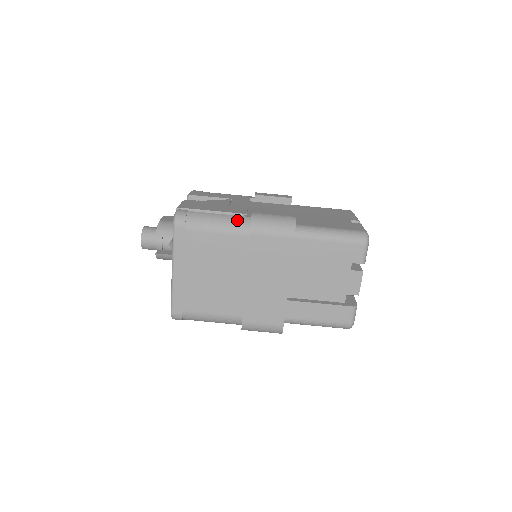
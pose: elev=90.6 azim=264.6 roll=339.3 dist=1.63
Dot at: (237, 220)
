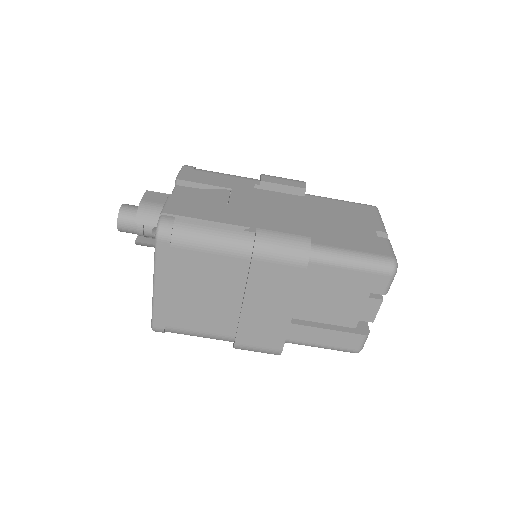
Dot at: (237, 237)
